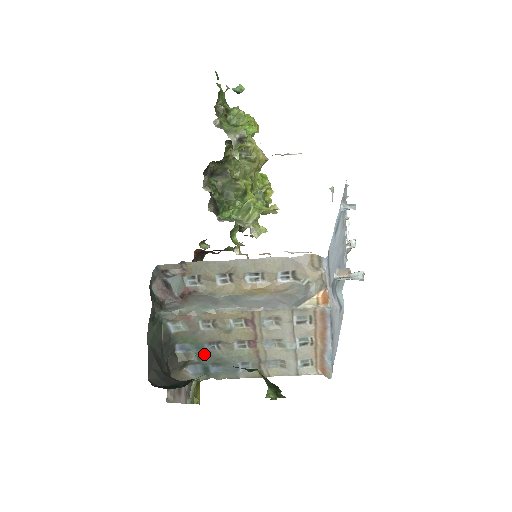
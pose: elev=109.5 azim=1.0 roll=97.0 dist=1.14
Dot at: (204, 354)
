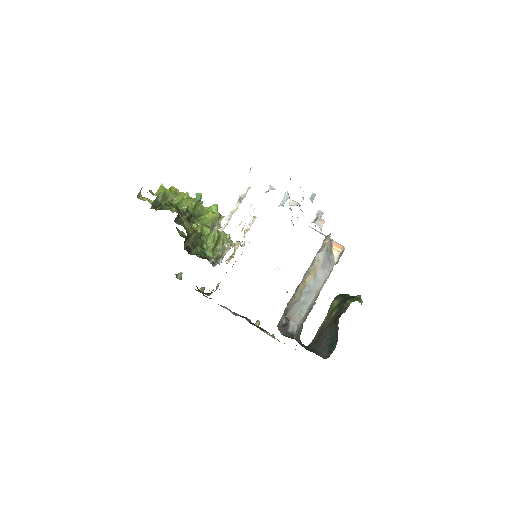
Dot at: occluded
